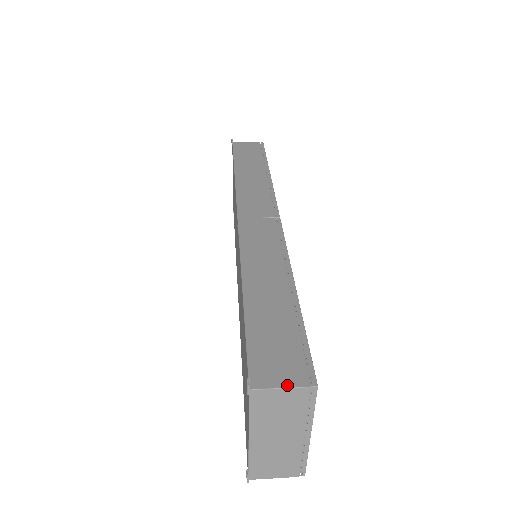
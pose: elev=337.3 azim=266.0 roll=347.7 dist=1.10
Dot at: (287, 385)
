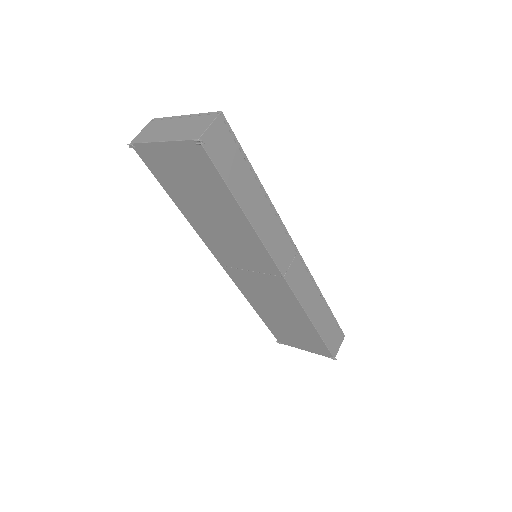
Dot at: occluded
